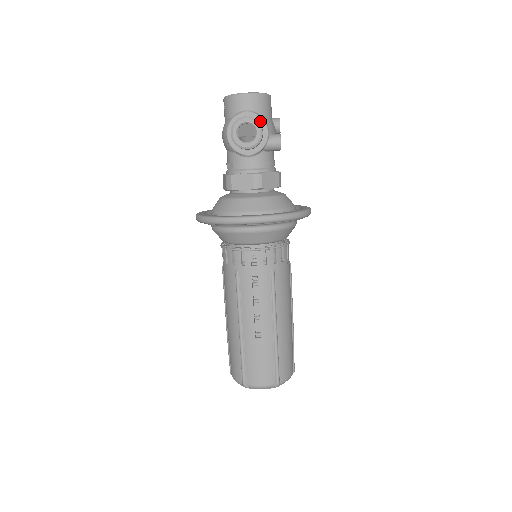
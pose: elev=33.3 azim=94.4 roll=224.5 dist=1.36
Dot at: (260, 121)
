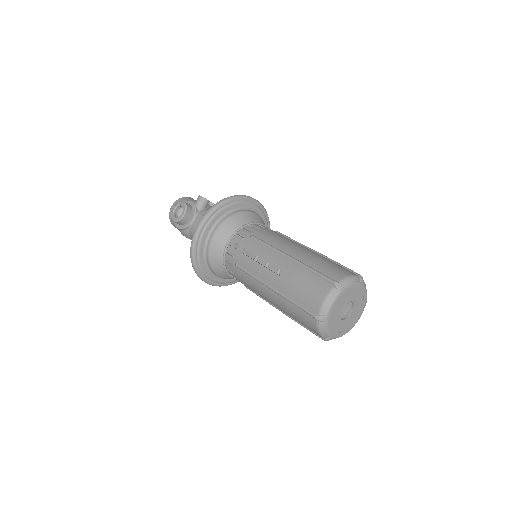
Dot at: occluded
